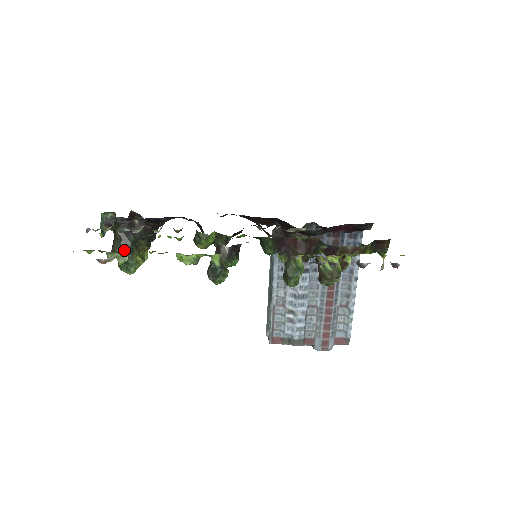
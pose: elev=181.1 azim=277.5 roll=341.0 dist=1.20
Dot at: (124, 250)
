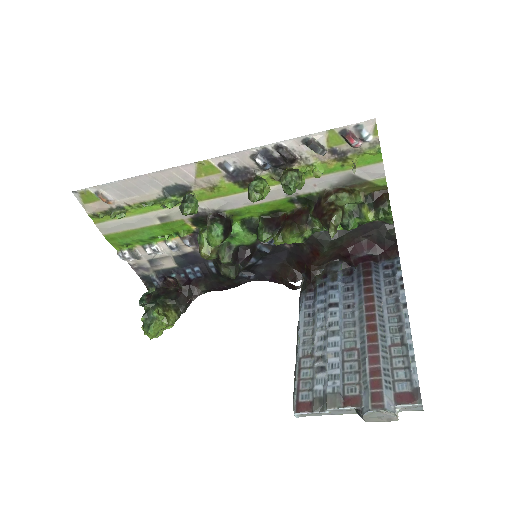
Dot at: (125, 210)
